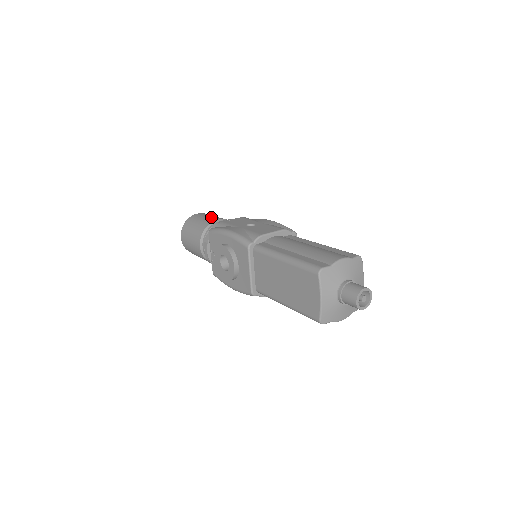
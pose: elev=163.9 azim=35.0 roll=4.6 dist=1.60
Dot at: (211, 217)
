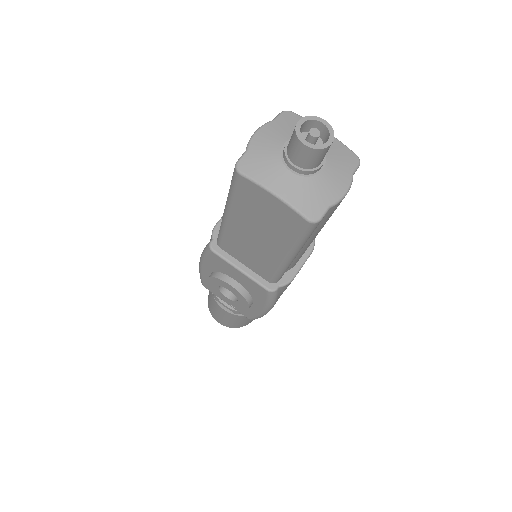
Dot at: occluded
